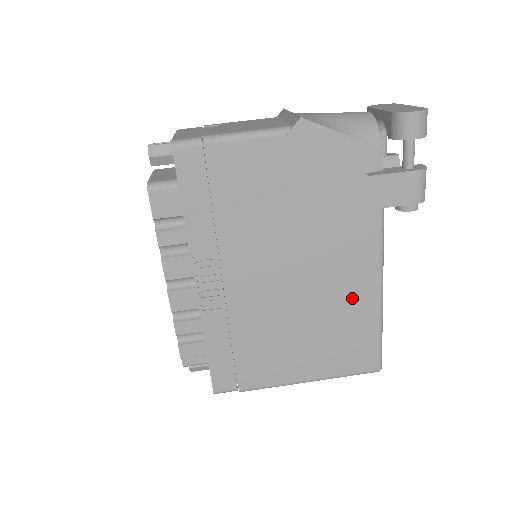
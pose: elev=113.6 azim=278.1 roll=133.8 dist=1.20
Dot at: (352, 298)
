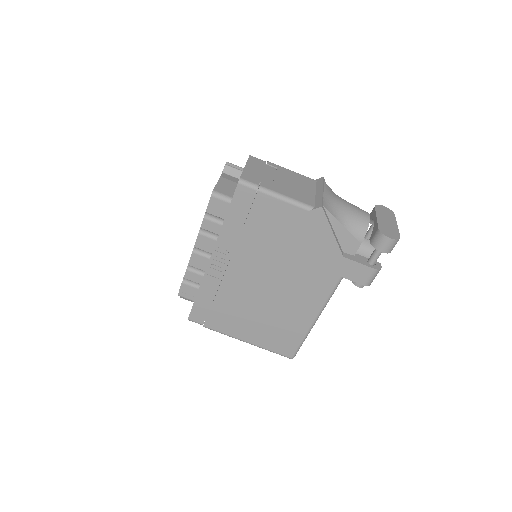
Dot at: (297, 313)
